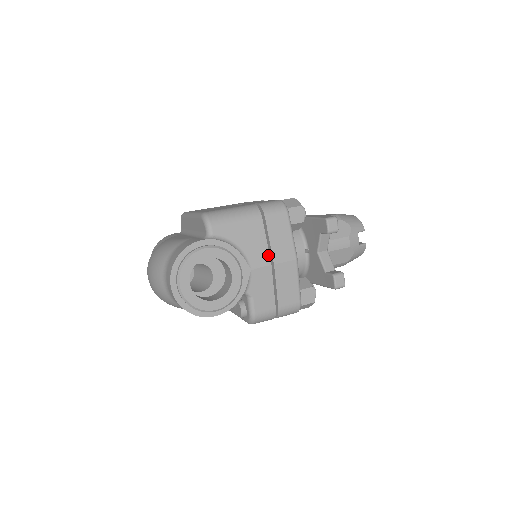
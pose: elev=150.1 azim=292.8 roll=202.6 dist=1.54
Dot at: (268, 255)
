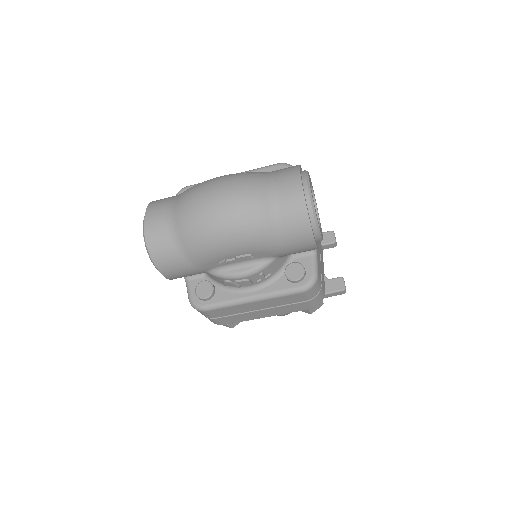
Dot at: occluded
